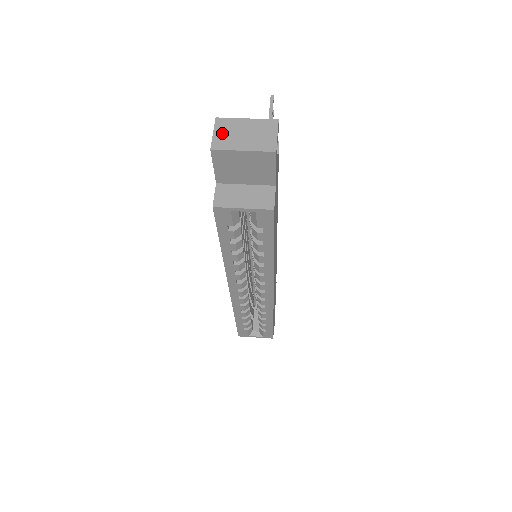
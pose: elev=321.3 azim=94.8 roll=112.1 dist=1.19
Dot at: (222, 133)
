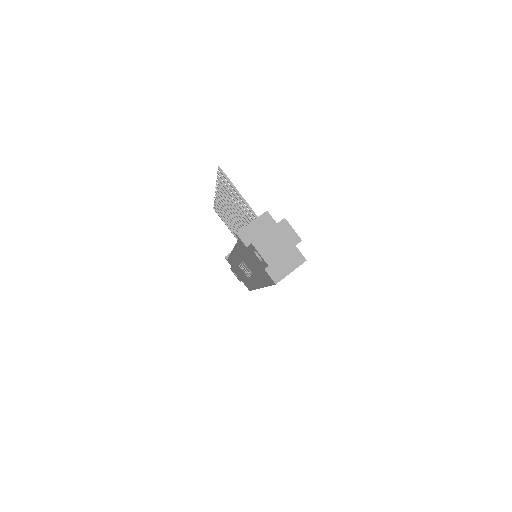
Dot at: (265, 251)
